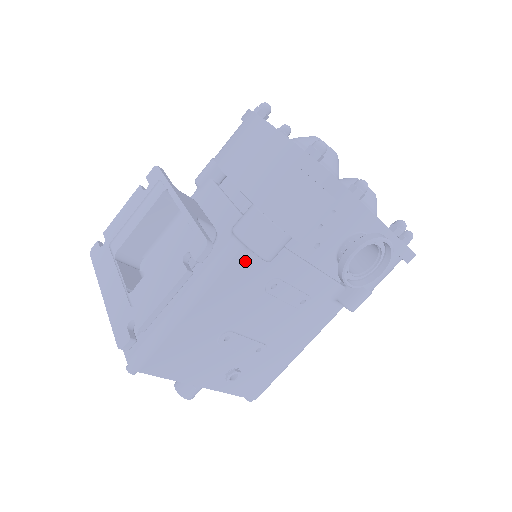
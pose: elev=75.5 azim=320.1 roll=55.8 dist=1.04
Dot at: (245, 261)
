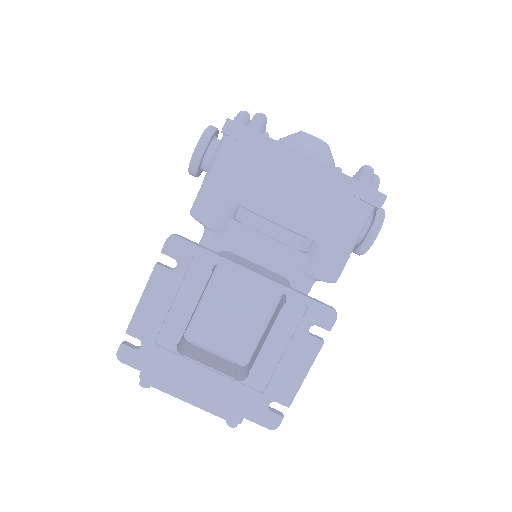
Dot at: occluded
